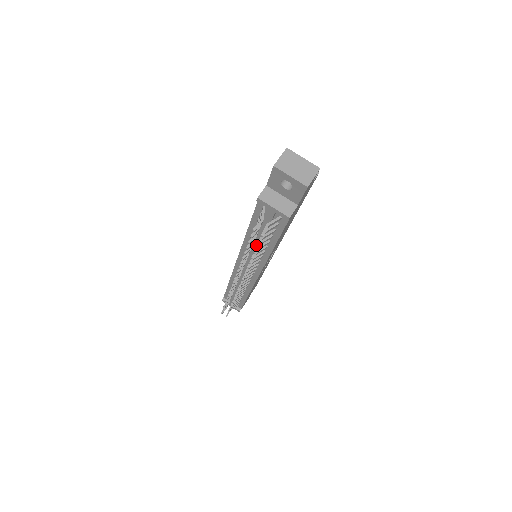
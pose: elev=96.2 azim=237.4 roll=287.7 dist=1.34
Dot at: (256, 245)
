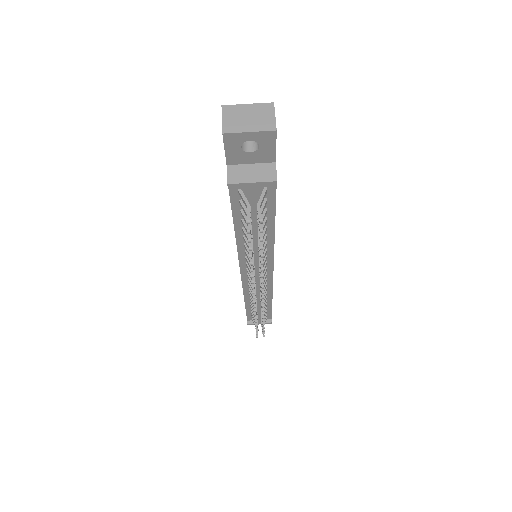
Dot at: (254, 241)
